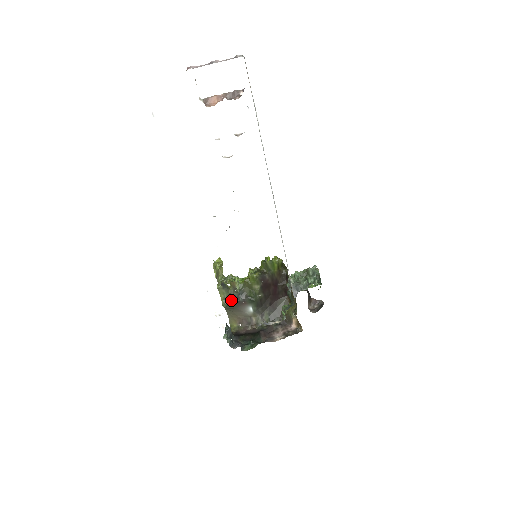
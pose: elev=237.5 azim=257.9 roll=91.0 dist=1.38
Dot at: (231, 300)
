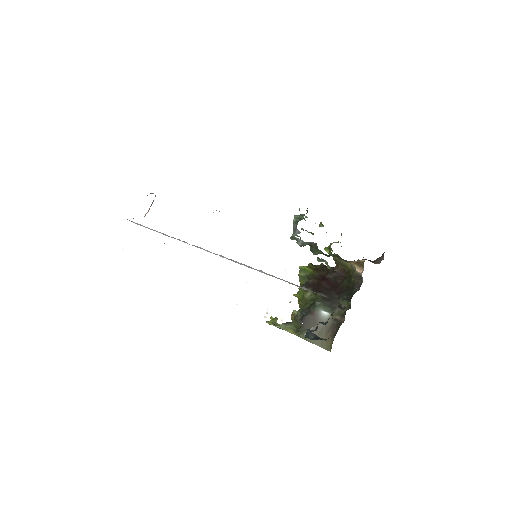
Dot at: (300, 324)
